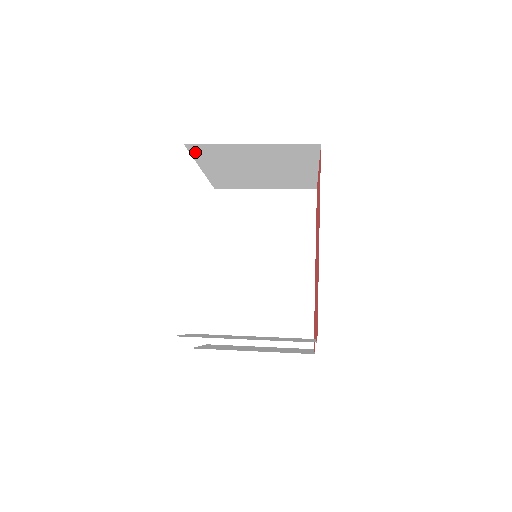
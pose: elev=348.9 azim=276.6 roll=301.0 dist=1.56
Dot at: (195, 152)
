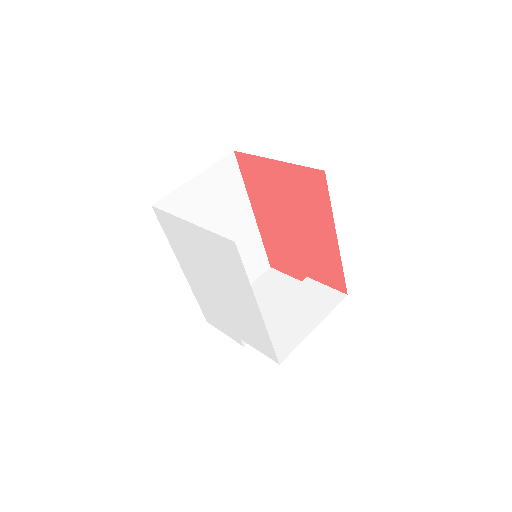
Dot at: occluded
